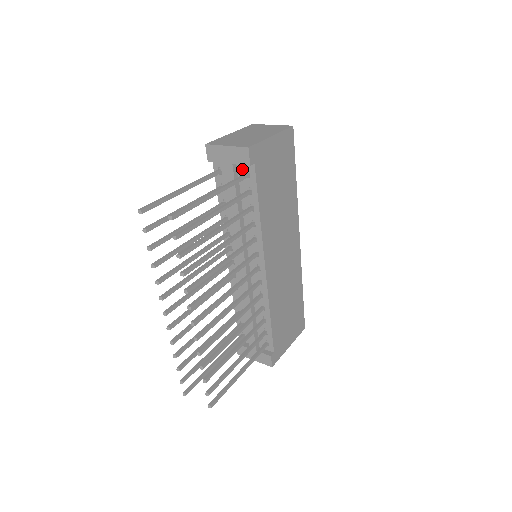
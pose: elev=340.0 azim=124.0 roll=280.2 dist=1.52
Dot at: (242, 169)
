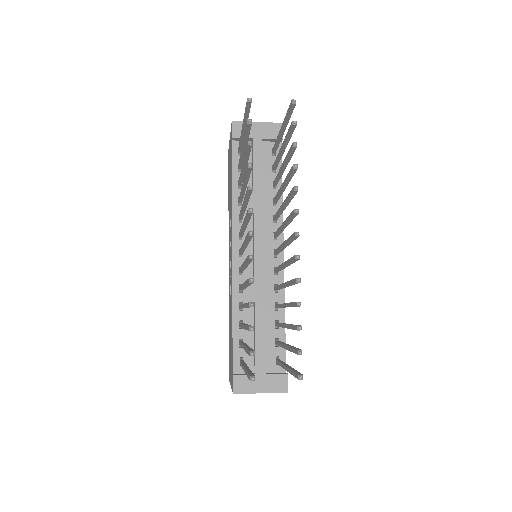
Dot at: (267, 148)
